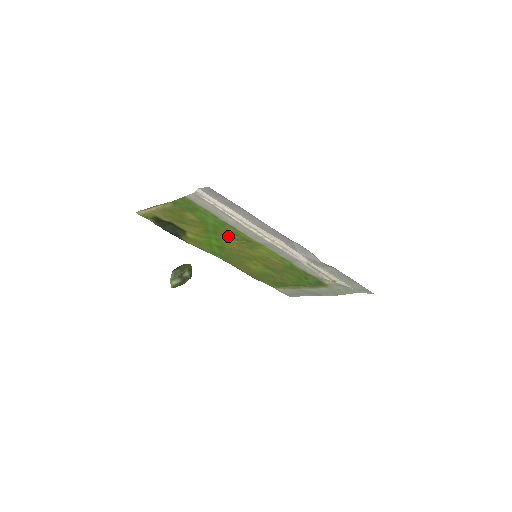
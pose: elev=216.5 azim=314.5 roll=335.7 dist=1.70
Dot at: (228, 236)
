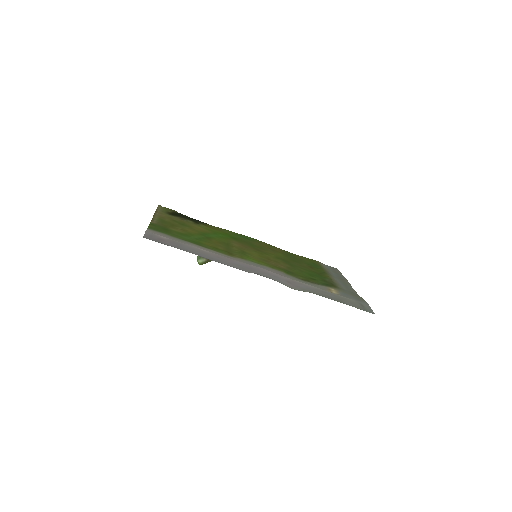
Dot at: (217, 243)
